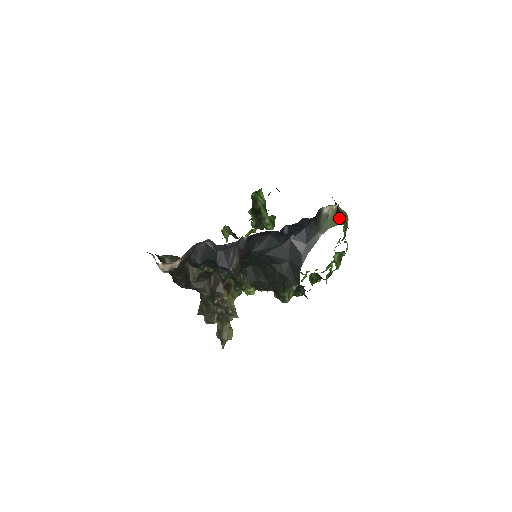
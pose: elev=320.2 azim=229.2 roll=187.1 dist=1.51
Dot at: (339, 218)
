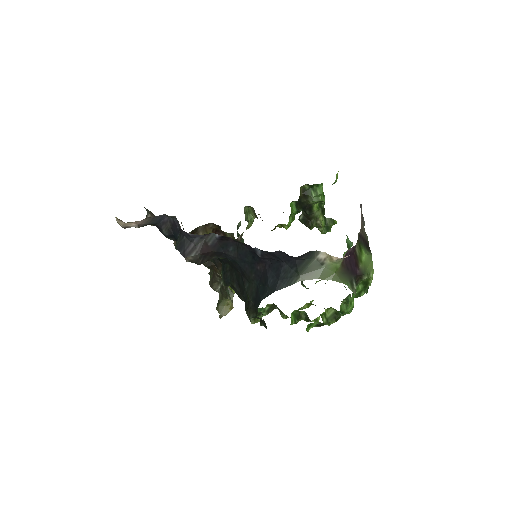
Dot at: (345, 273)
